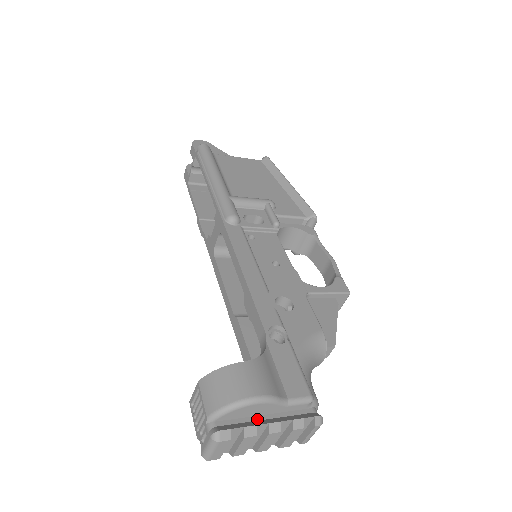
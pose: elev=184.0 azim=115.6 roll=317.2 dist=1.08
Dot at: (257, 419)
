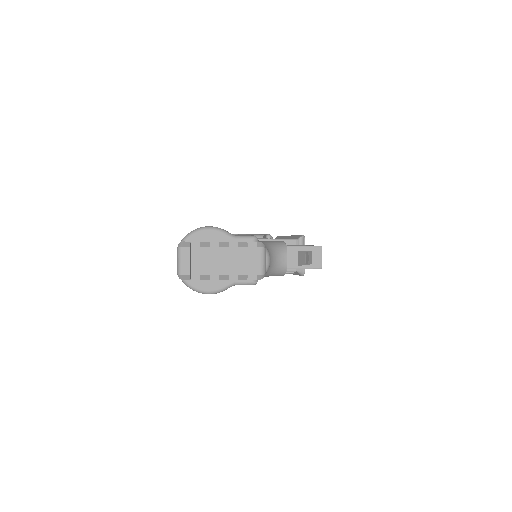
Dot at: (213, 246)
